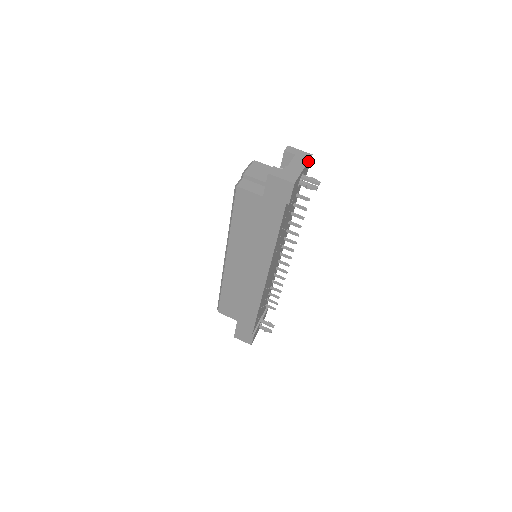
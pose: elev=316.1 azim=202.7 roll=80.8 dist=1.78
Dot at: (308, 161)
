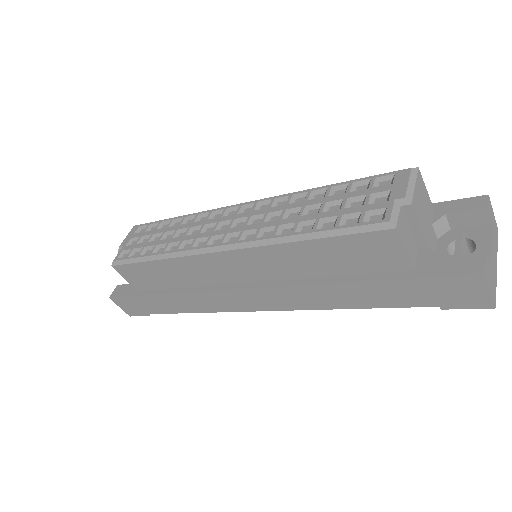
Dot at: (496, 245)
